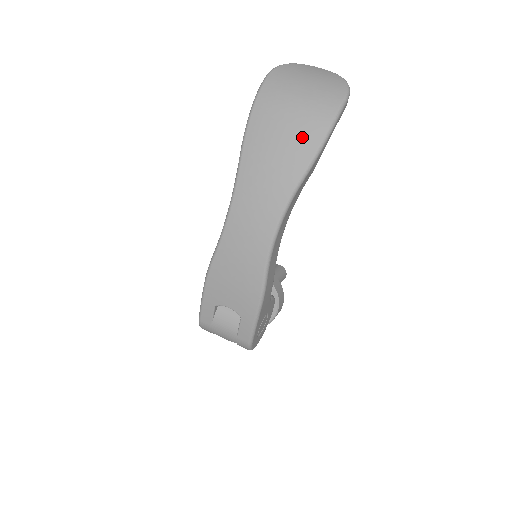
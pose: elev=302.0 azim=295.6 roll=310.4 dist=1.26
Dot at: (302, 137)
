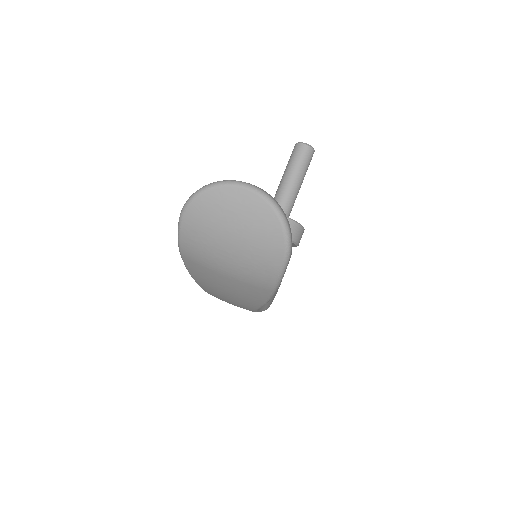
Dot at: (246, 292)
